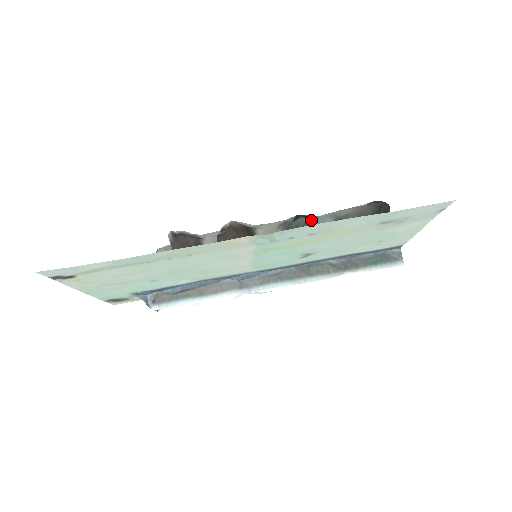
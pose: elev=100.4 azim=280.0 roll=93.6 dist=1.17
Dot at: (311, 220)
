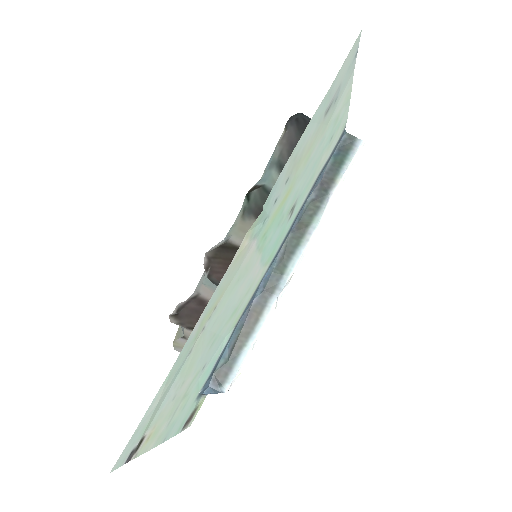
Dot at: (260, 187)
